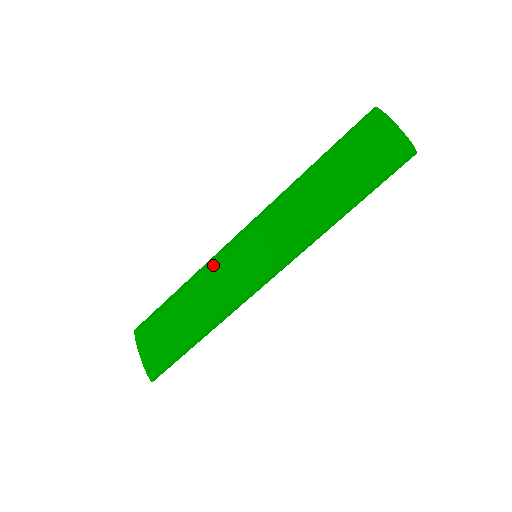
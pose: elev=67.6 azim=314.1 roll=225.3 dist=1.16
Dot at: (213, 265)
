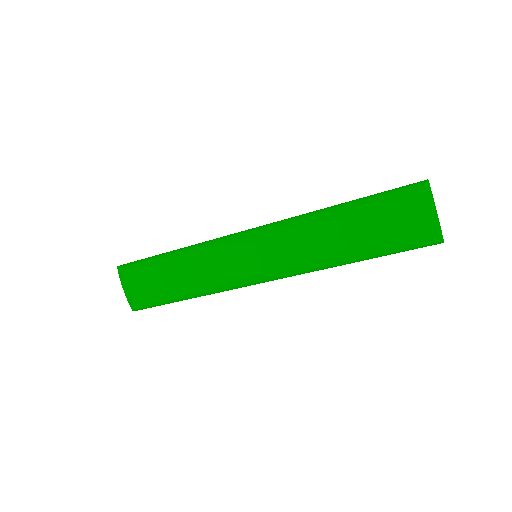
Dot at: (214, 261)
